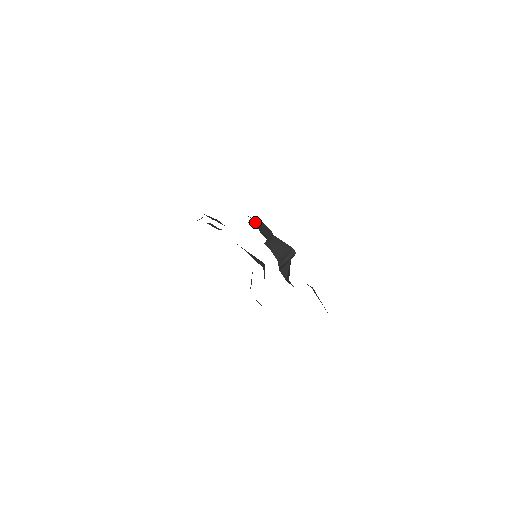
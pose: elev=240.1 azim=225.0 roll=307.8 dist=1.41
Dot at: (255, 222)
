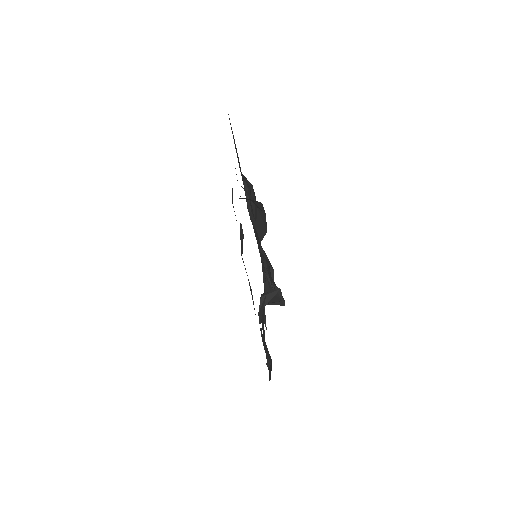
Dot at: (267, 273)
